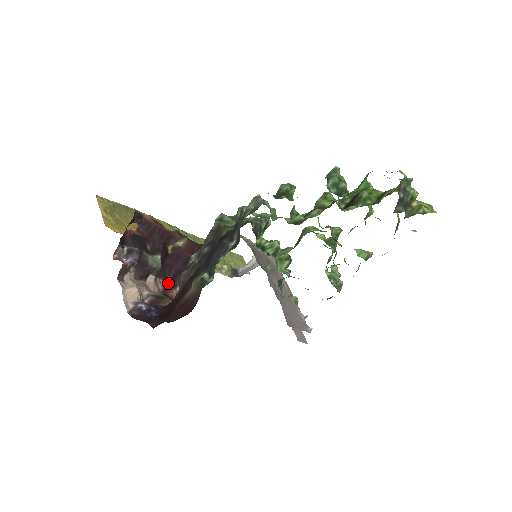
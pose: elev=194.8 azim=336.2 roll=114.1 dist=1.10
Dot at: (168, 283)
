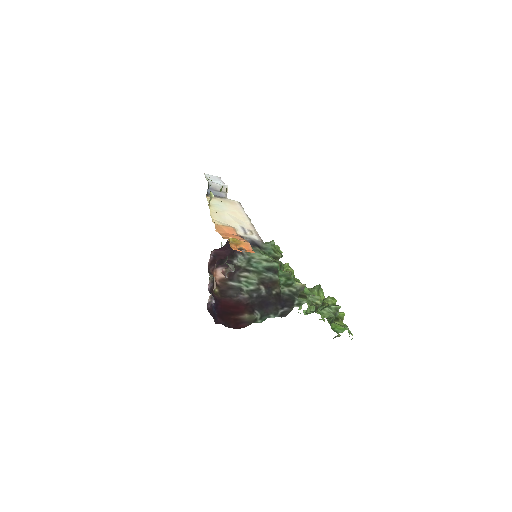
Dot at: (214, 260)
